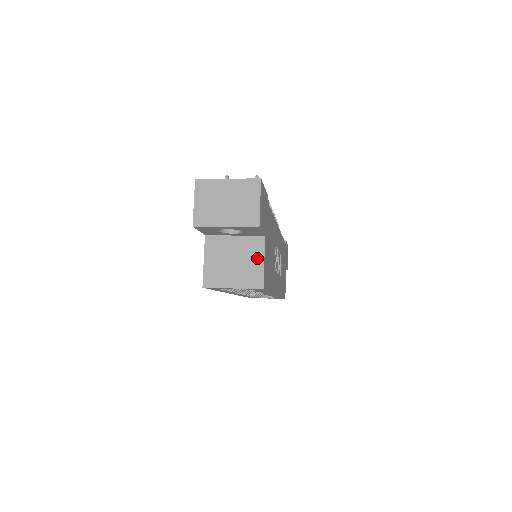
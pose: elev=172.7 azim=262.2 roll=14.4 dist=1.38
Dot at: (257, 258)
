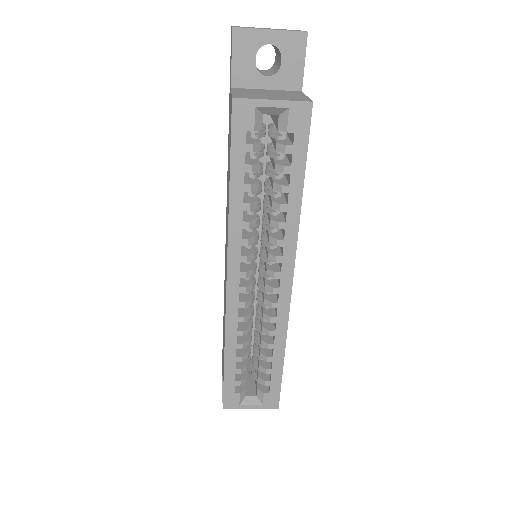
Dot at: (297, 95)
